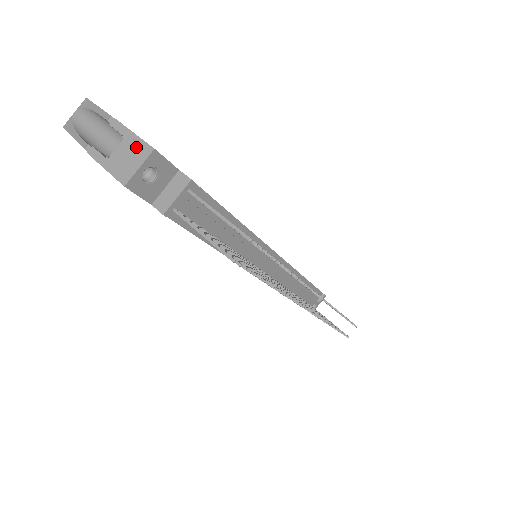
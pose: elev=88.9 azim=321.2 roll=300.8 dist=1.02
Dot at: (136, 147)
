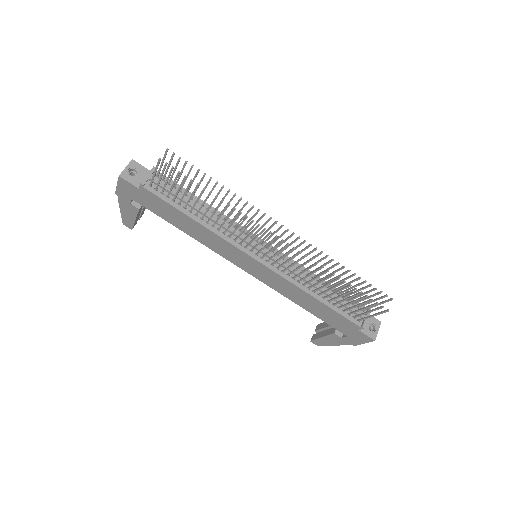
Dot at: occluded
